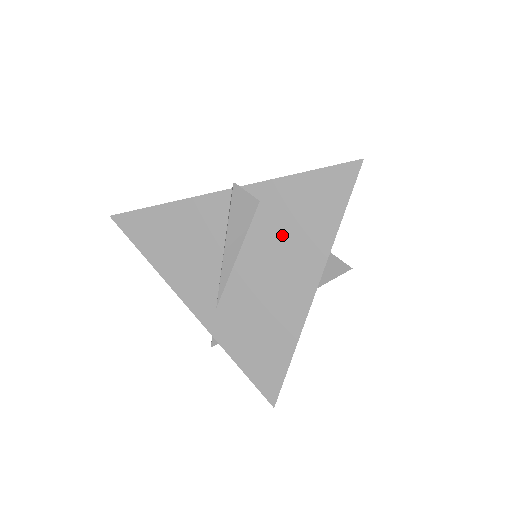
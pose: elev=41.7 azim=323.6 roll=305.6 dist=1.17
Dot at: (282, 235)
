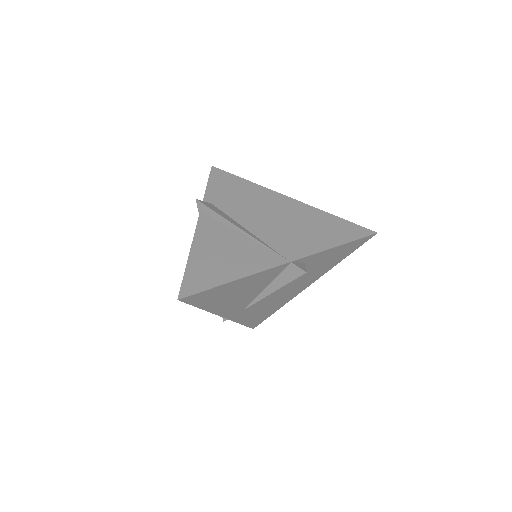
Dot at: (307, 272)
